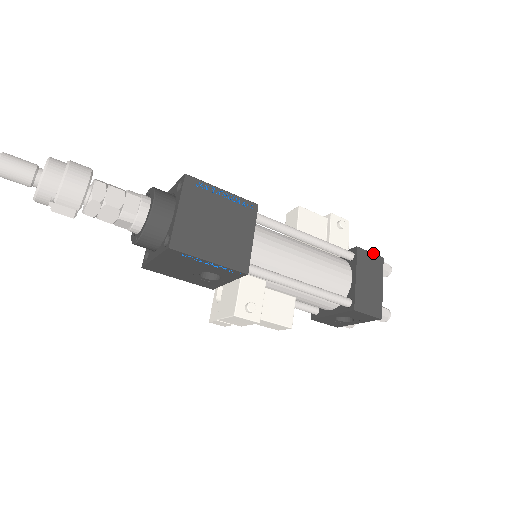
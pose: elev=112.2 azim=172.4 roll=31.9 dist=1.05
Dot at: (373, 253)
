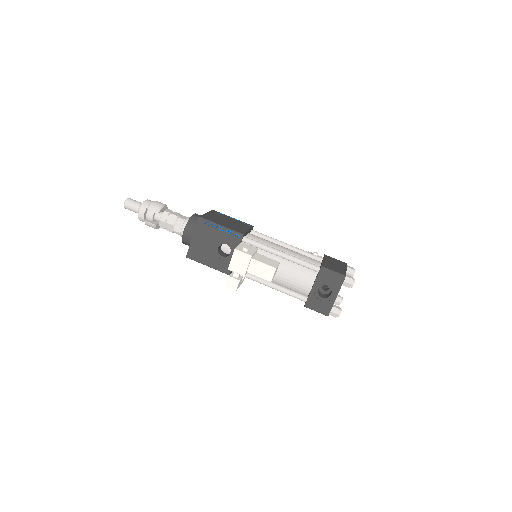
Dot at: (338, 260)
